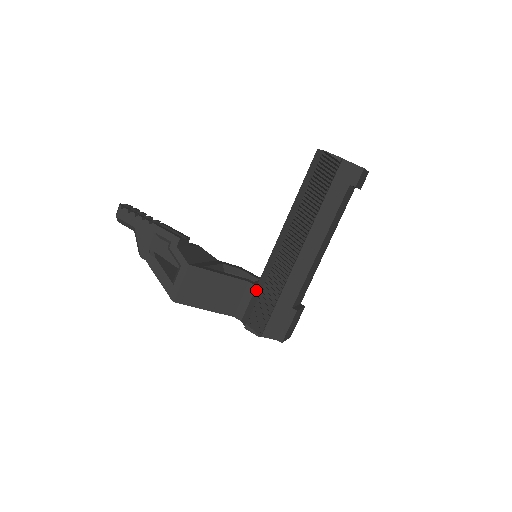
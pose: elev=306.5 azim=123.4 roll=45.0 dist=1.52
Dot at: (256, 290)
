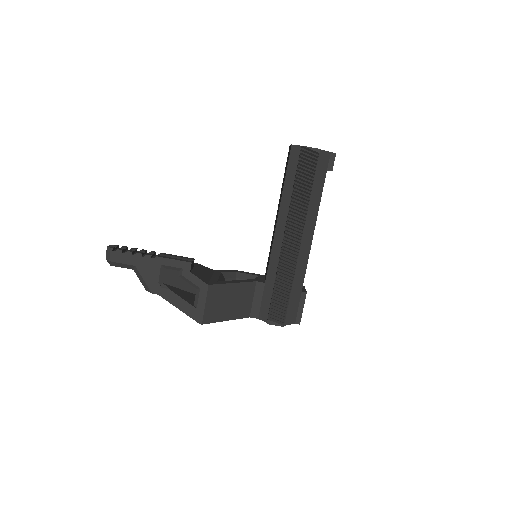
Dot at: (266, 287)
